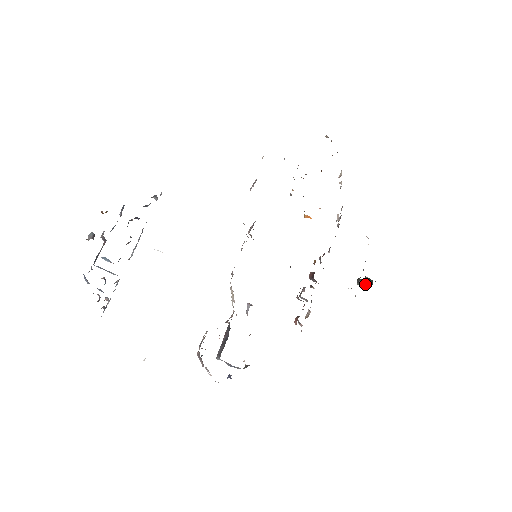
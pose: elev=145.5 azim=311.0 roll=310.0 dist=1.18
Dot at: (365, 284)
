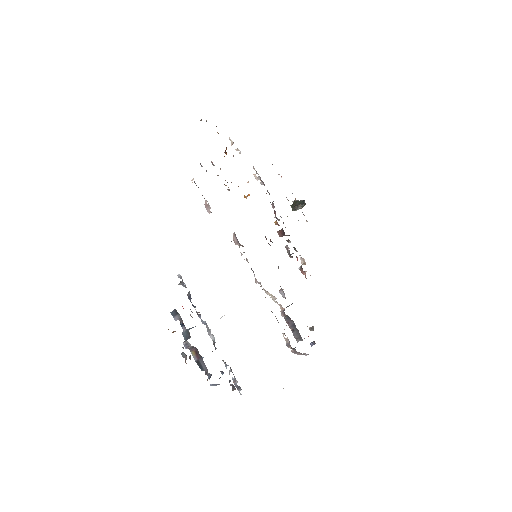
Dot at: occluded
